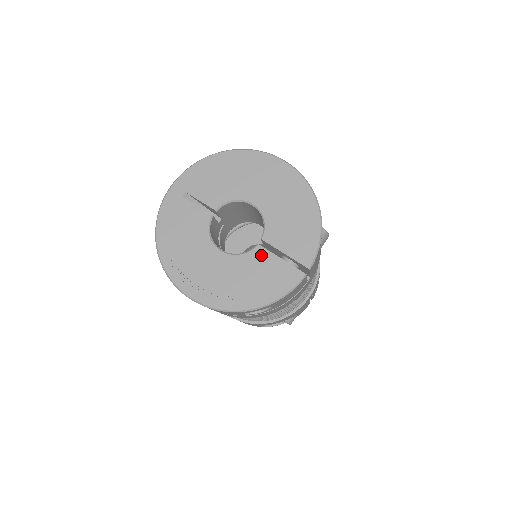
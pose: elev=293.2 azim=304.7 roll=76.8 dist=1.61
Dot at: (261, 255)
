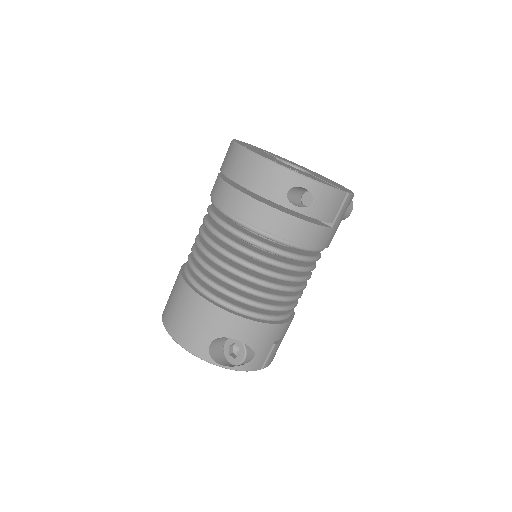
Dot at: occluded
